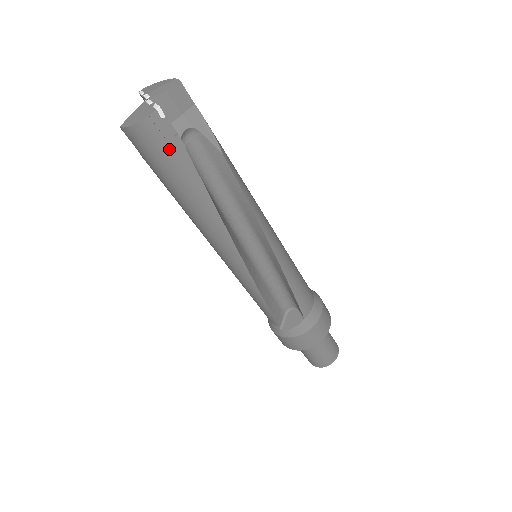
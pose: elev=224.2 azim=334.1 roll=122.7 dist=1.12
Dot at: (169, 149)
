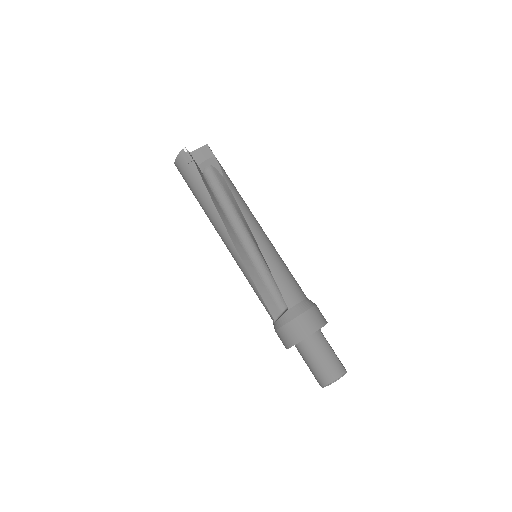
Dot at: (189, 168)
